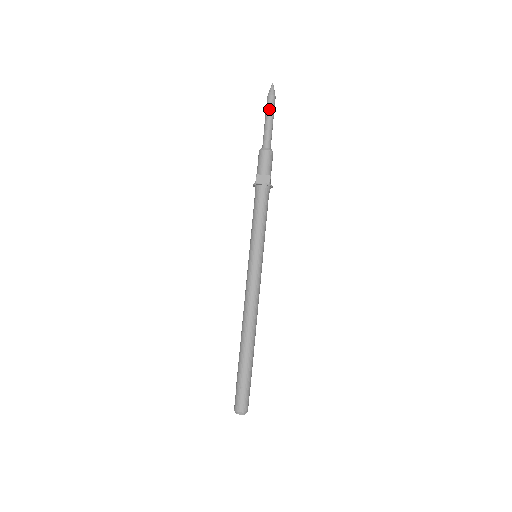
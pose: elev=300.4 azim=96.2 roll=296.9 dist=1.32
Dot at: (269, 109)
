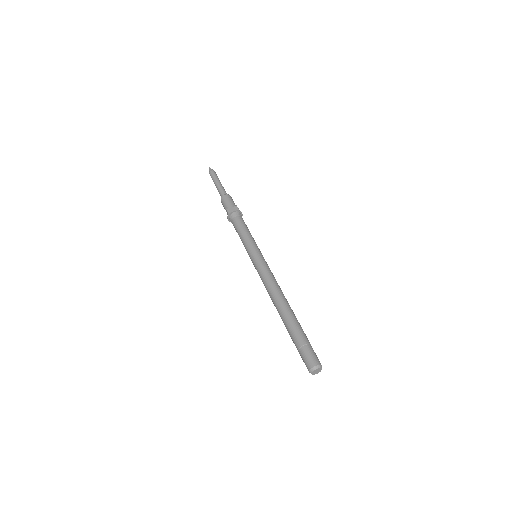
Dot at: (214, 177)
